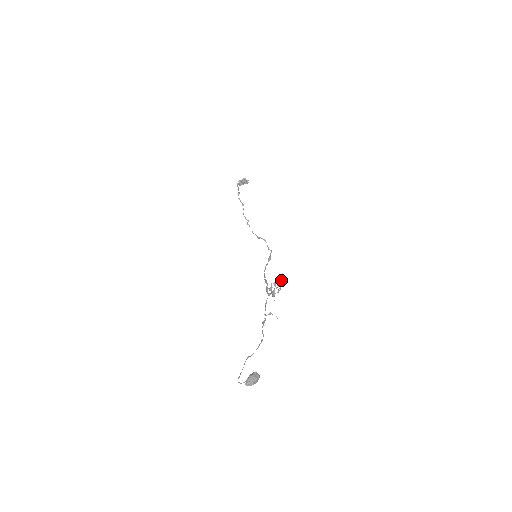
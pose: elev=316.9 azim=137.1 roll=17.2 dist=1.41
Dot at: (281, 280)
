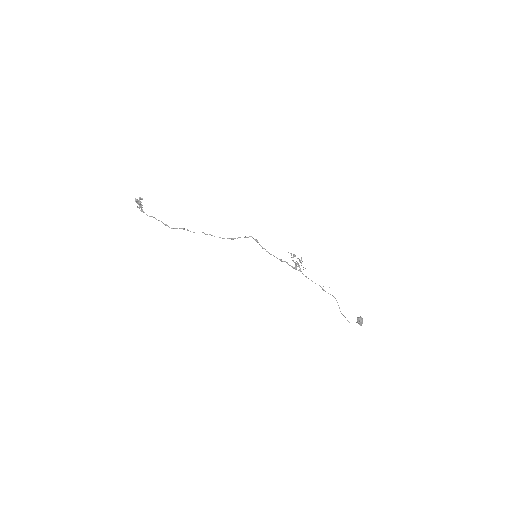
Dot at: (294, 256)
